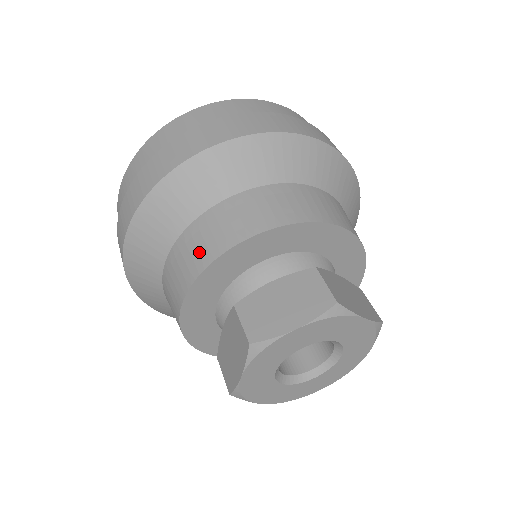
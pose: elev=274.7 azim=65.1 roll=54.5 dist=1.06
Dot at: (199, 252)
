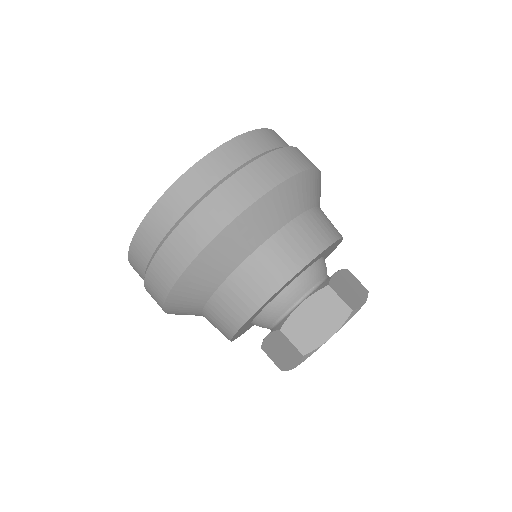
Dot at: (243, 302)
